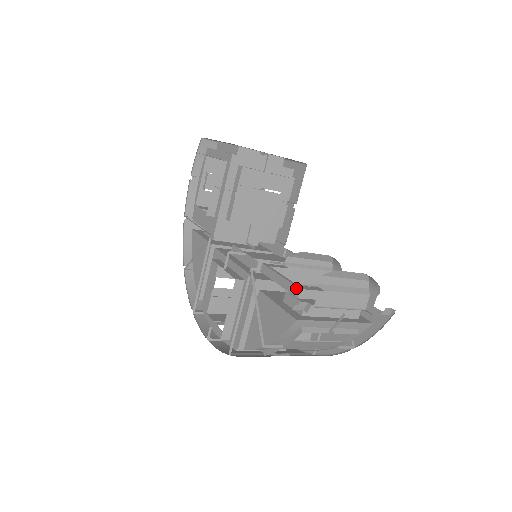
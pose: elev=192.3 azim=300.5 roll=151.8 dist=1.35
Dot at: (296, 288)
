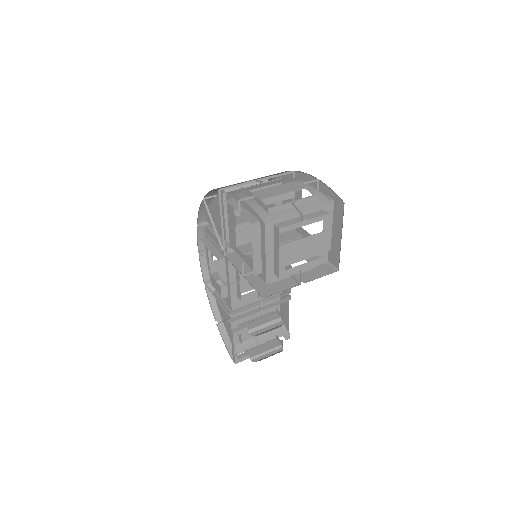
Dot at: (235, 361)
